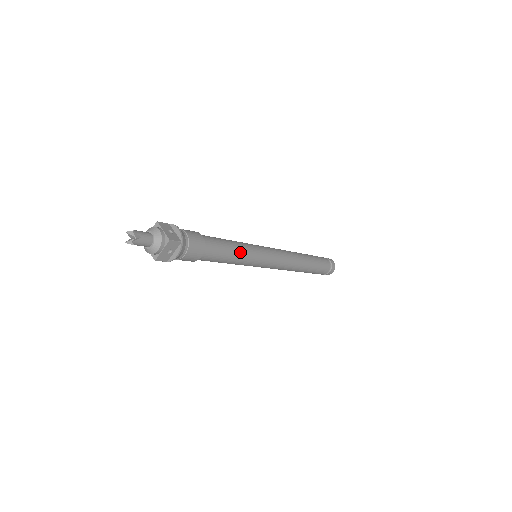
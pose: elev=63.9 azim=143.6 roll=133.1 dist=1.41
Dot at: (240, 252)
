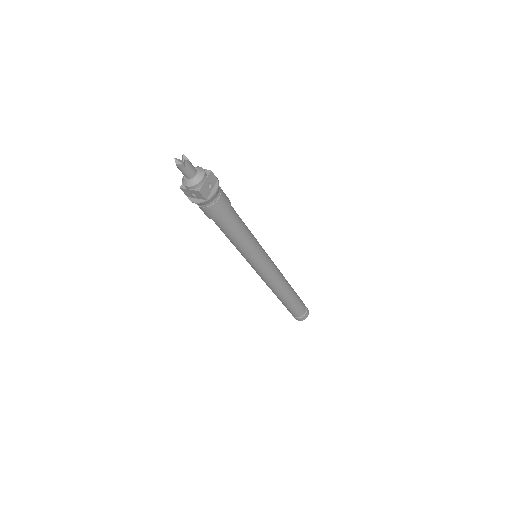
Dot at: (250, 232)
